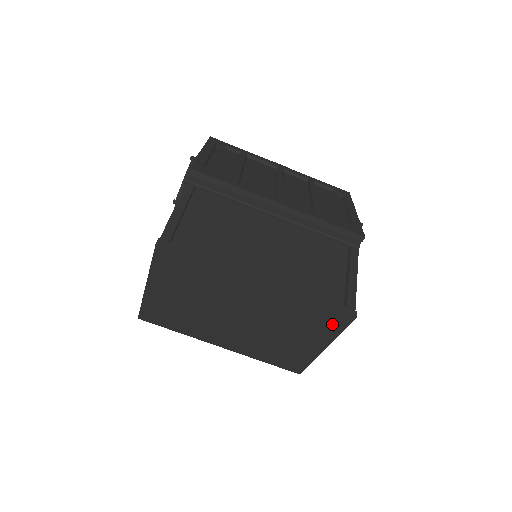
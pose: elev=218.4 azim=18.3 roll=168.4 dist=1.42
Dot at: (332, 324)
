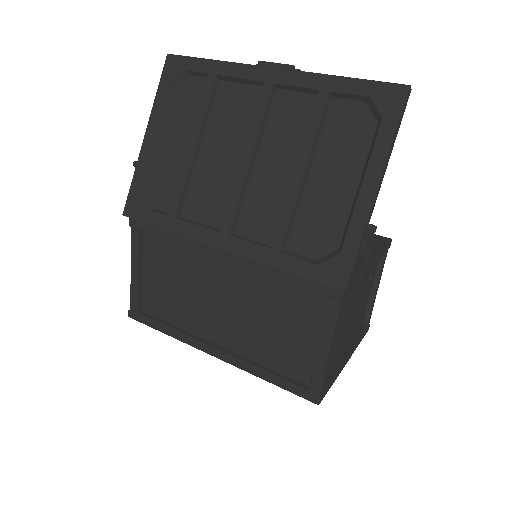
Dot at: occluded
